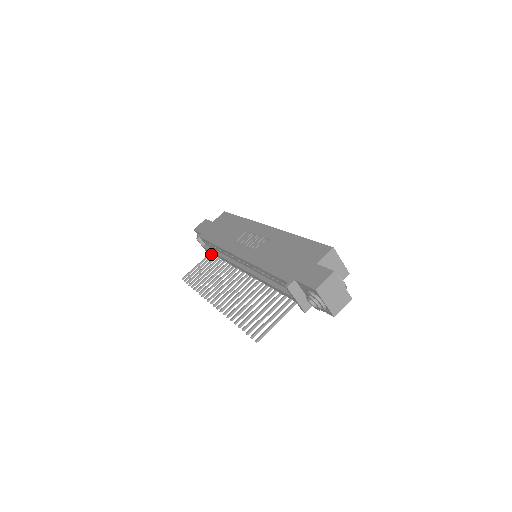
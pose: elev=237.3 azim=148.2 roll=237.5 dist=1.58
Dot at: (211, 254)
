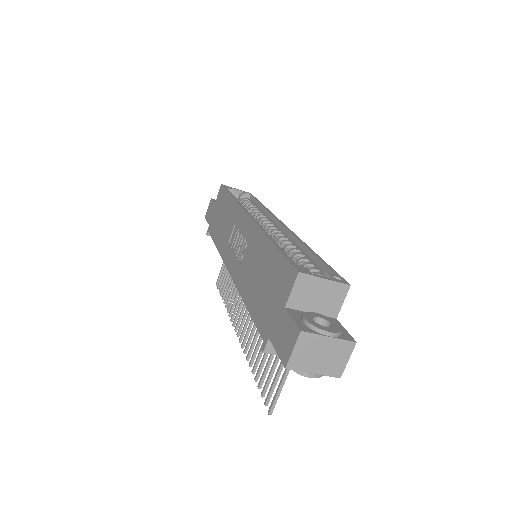
Dot at: occluded
